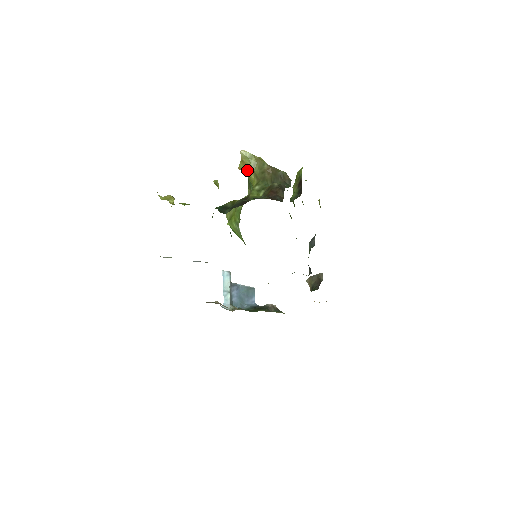
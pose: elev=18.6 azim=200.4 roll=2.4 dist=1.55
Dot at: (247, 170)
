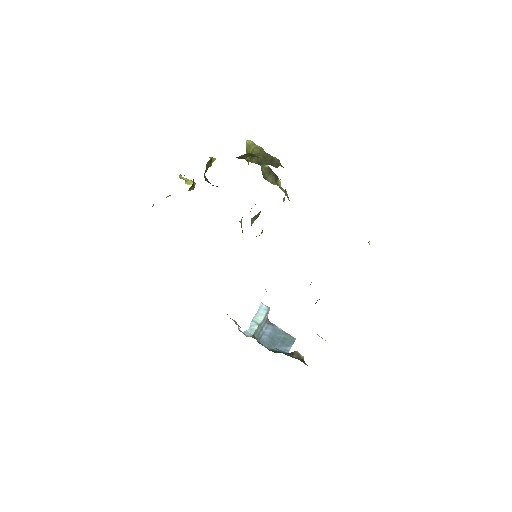
Dot at: (248, 157)
